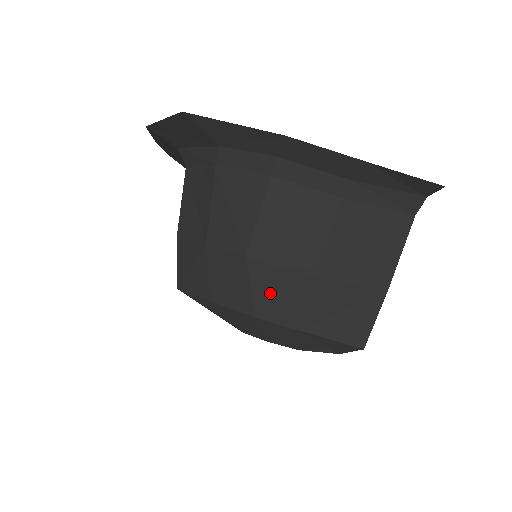
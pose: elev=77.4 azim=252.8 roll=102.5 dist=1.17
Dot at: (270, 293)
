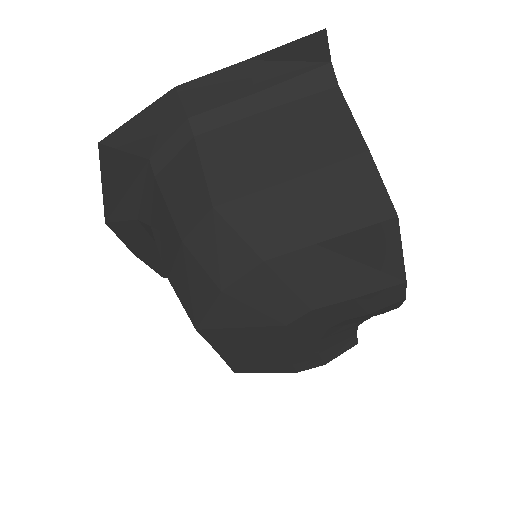
Dot at: (259, 226)
